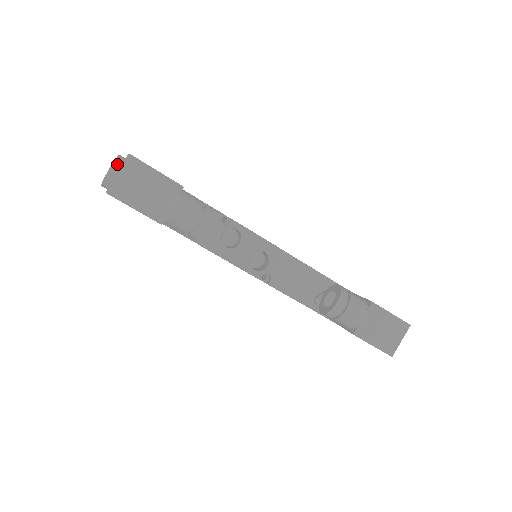
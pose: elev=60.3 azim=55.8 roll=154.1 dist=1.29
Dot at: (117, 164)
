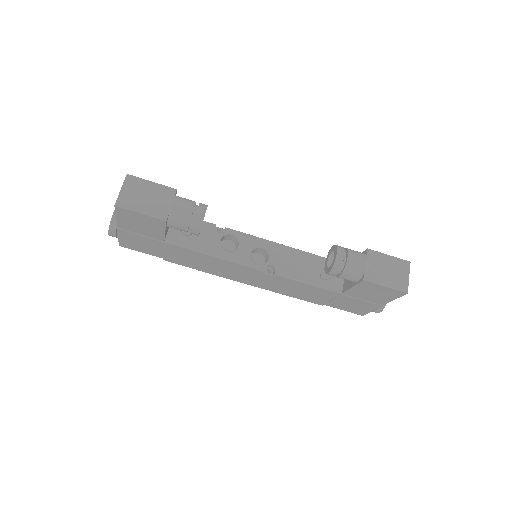
Dot at: occluded
